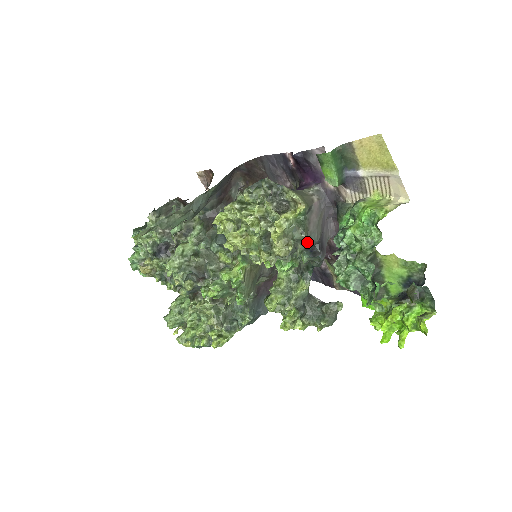
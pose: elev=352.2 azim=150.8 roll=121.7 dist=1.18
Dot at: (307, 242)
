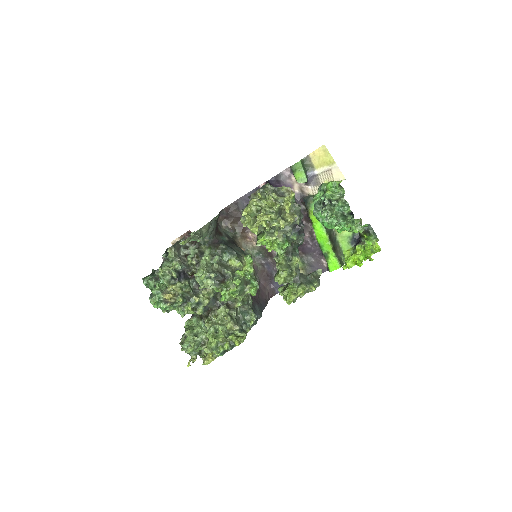
Dot at: (301, 215)
